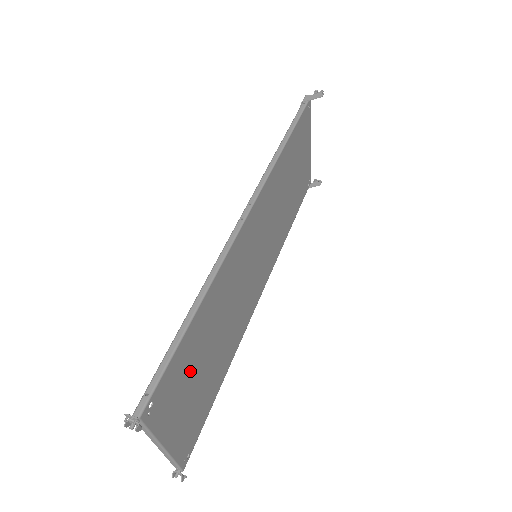
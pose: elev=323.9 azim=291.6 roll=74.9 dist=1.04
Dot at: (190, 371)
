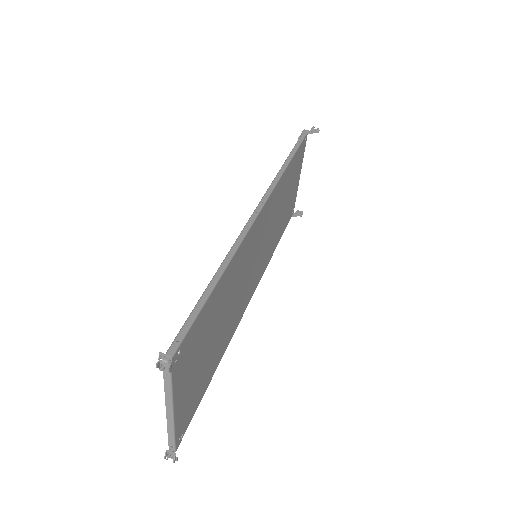
Dot at: (203, 339)
